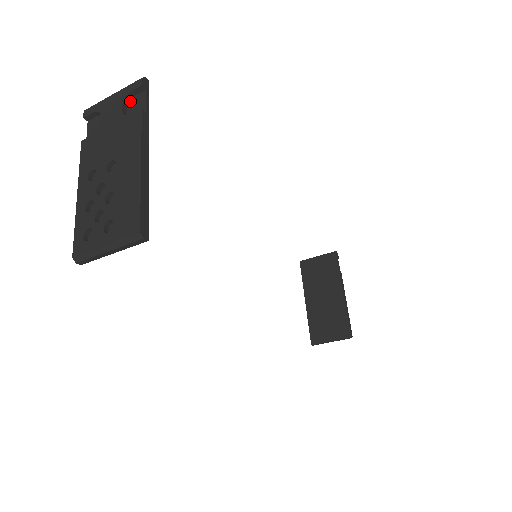
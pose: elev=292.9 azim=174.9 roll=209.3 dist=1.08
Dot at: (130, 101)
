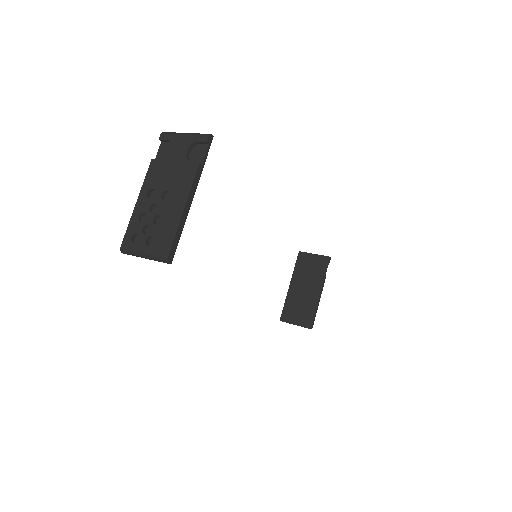
Dot at: (195, 146)
